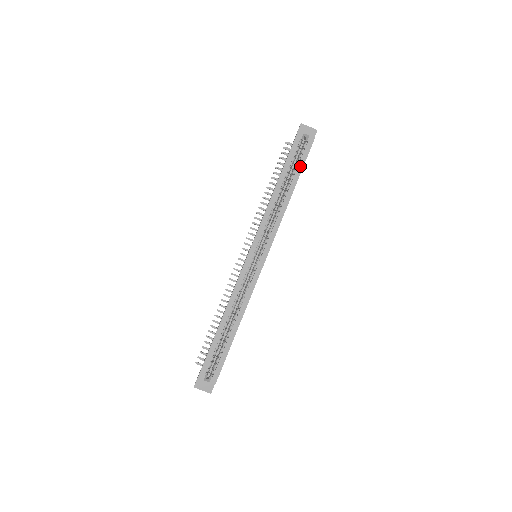
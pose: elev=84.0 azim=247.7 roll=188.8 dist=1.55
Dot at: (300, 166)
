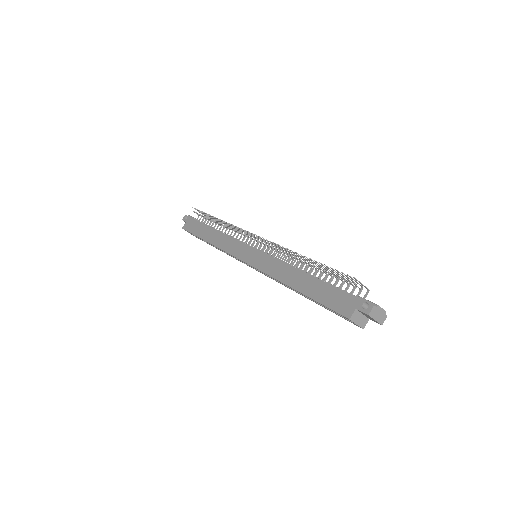
Dot at: occluded
